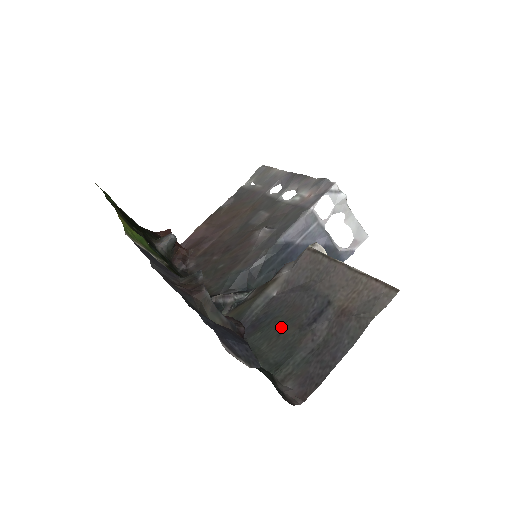
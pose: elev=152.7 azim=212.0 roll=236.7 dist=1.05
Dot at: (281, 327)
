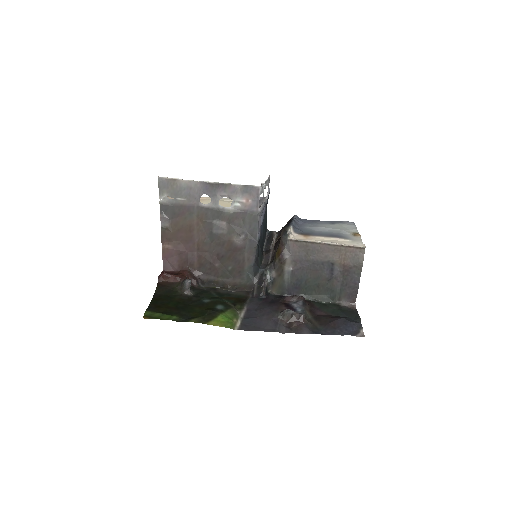
Dot at: (316, 283)
